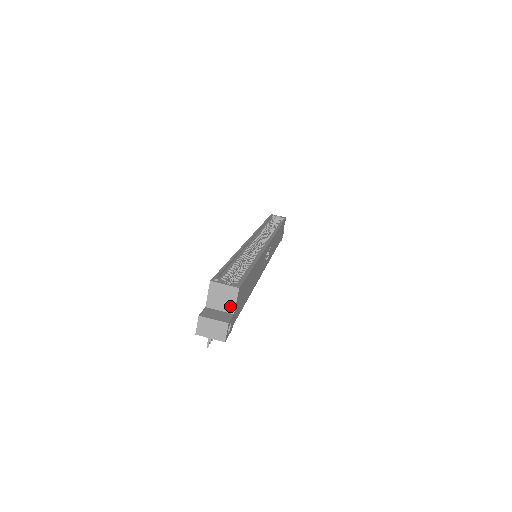
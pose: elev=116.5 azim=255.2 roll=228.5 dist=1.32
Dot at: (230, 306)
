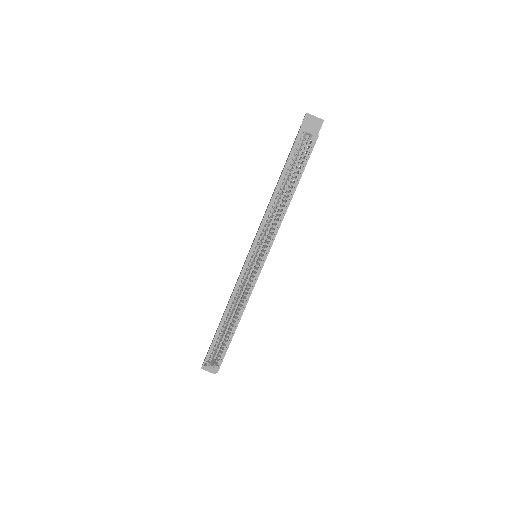
Dot at: occluded
